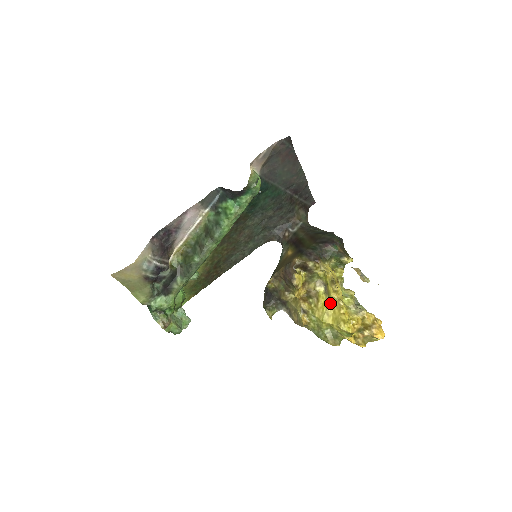
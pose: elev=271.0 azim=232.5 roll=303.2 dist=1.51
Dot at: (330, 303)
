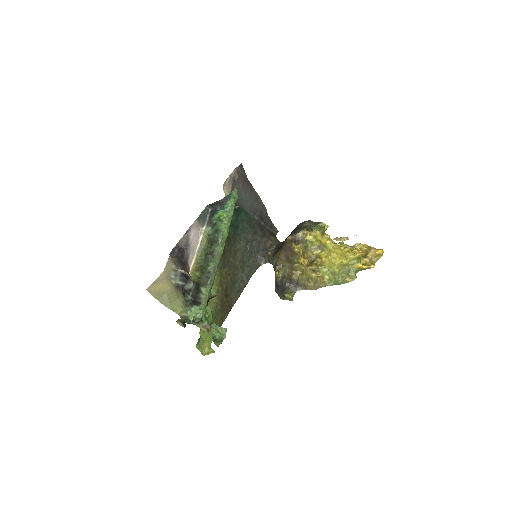
Dot at: (330, 251)
